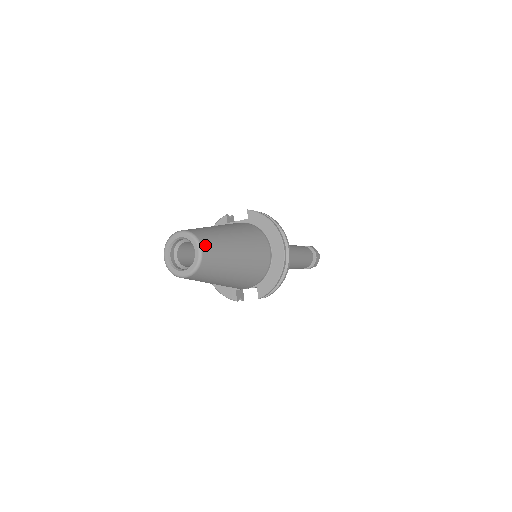
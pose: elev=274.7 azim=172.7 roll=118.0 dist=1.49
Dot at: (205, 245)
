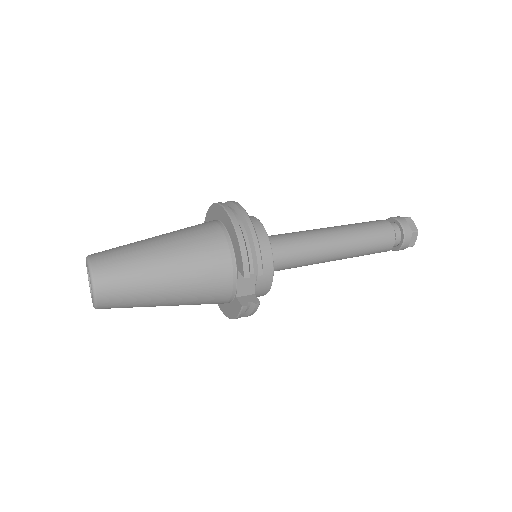
Dot at: (96, 255)
